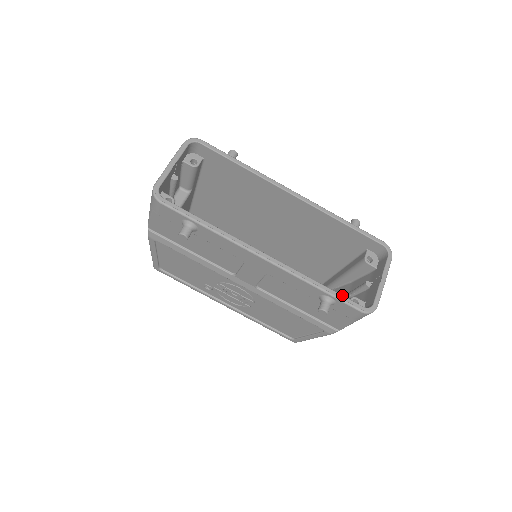
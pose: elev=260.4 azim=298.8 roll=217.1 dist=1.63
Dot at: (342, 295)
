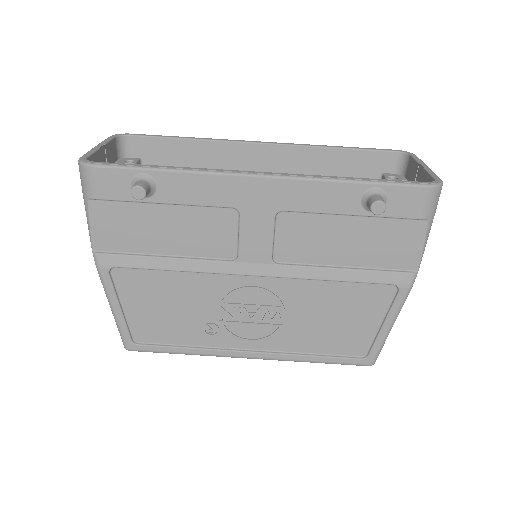
Dot at: (388, 180)
